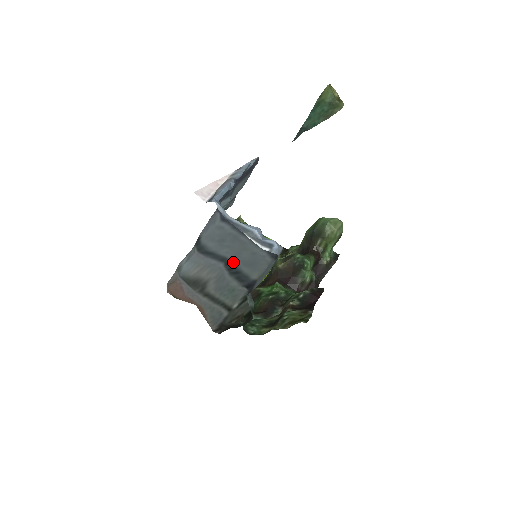
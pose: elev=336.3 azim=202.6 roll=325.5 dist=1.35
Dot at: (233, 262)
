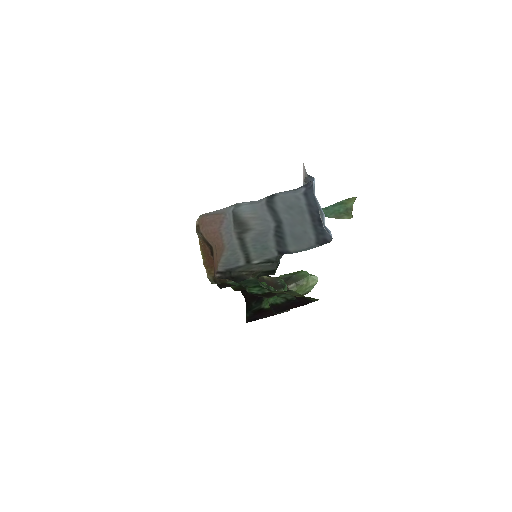
Dot at: (285, 228)
